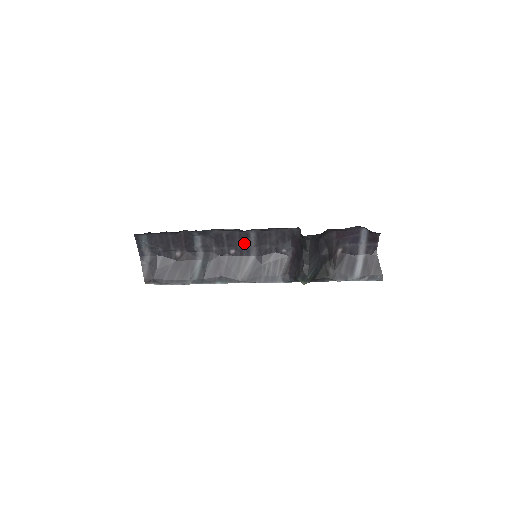
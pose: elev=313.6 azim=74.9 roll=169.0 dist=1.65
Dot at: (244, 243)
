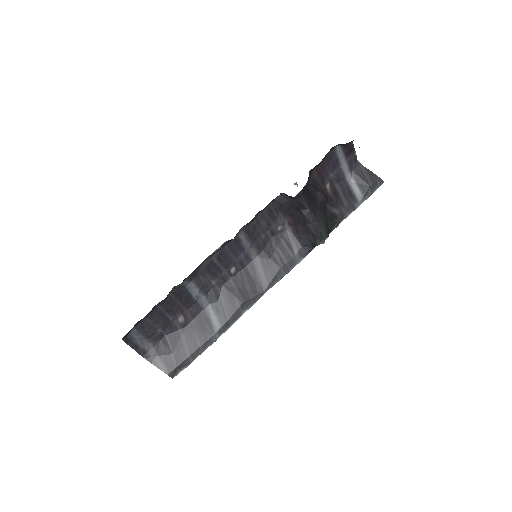
Dot at: (239, 252)
